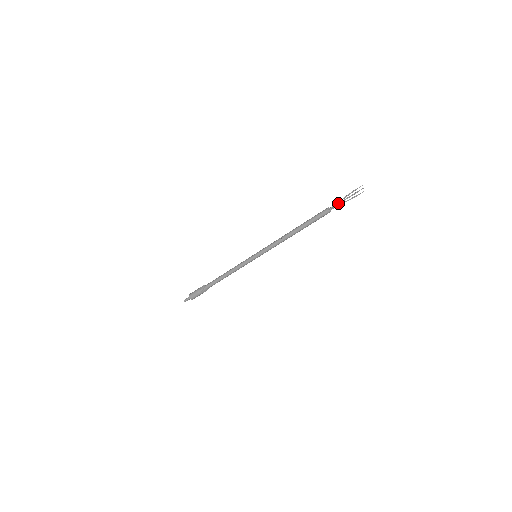
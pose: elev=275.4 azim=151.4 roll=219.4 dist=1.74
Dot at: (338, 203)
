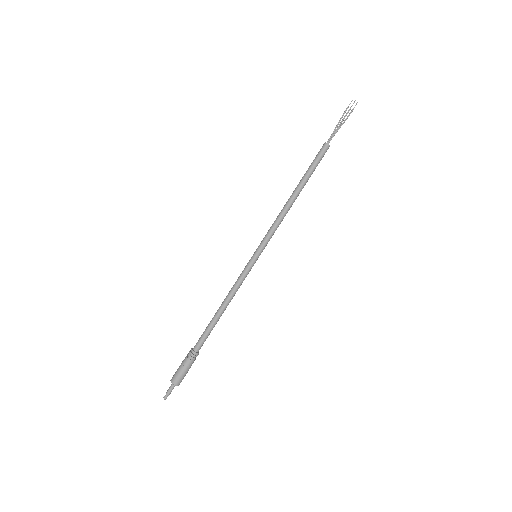
Dot at: (334, 132)
